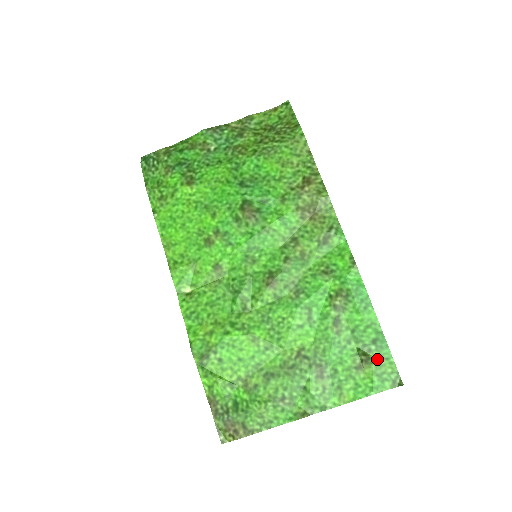
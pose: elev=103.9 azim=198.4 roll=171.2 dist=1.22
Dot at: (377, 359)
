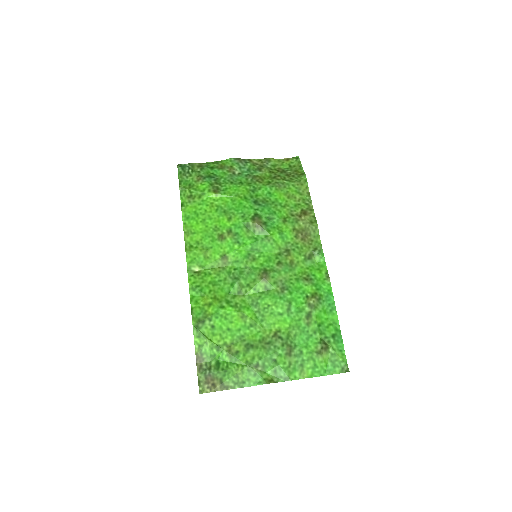
Dot at: (333, 349)
